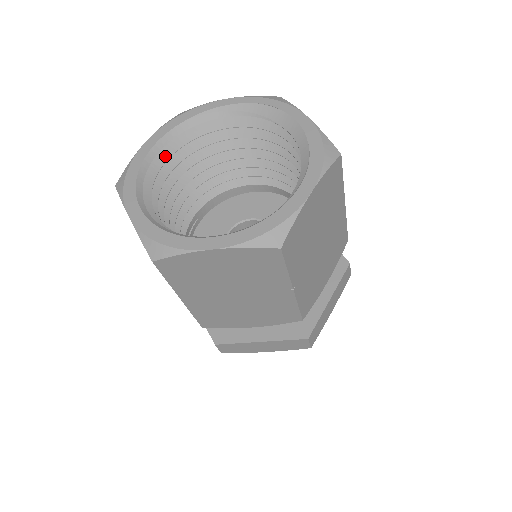
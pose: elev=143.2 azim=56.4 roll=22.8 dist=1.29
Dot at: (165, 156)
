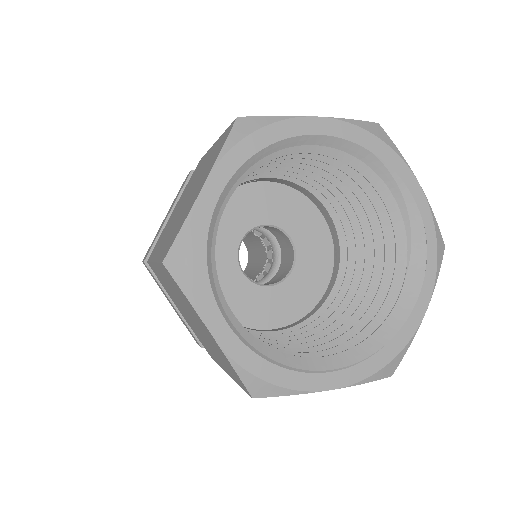
Dot at: (311, 147)
